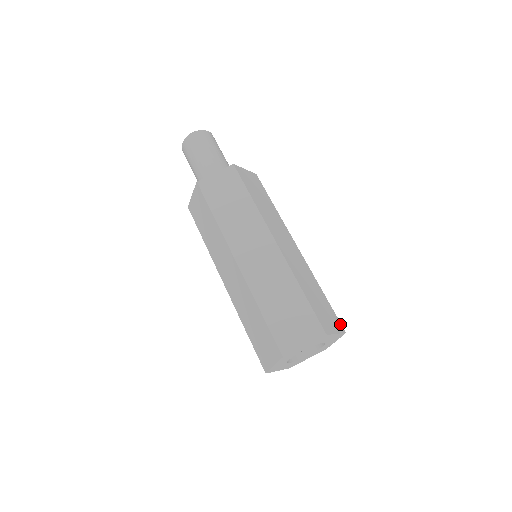
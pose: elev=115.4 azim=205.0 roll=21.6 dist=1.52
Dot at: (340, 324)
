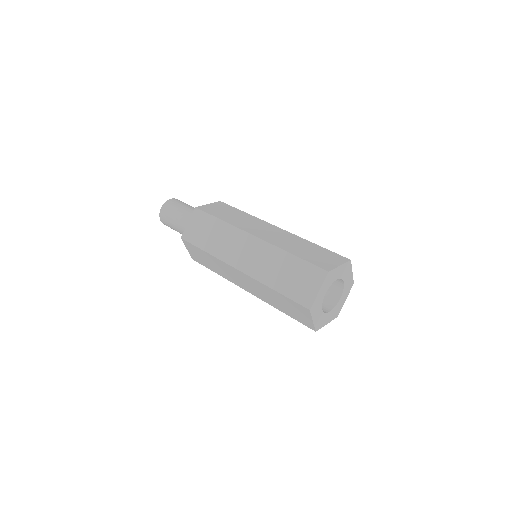
Dot at: occluded
